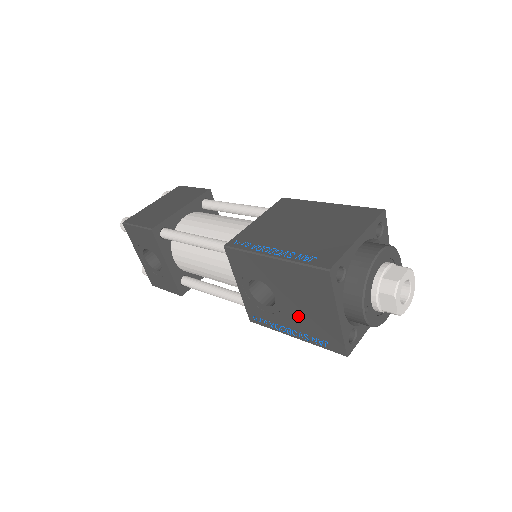
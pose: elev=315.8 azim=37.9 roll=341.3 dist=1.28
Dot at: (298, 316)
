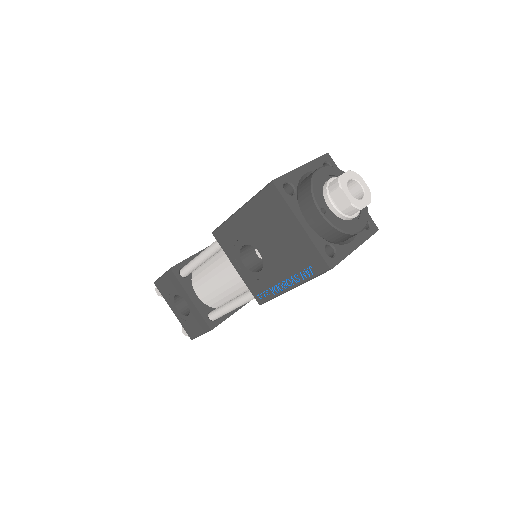
Dot at: (281, 257)
